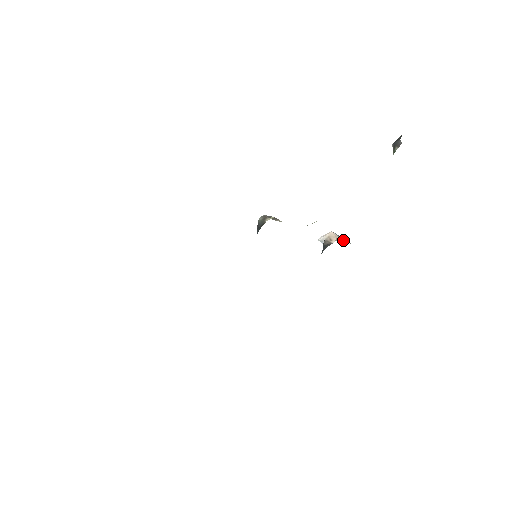
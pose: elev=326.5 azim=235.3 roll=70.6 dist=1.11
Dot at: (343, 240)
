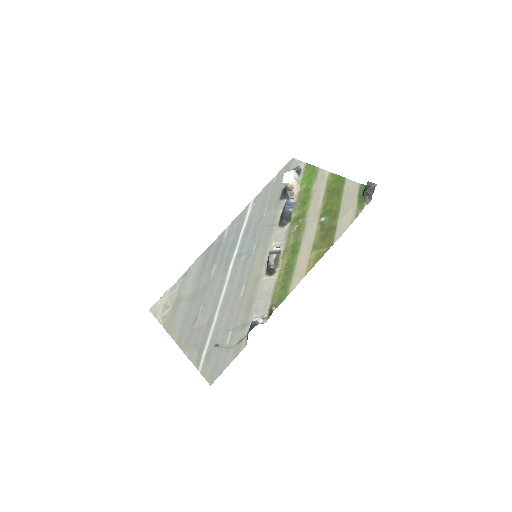
Dot at: (299, 180)
